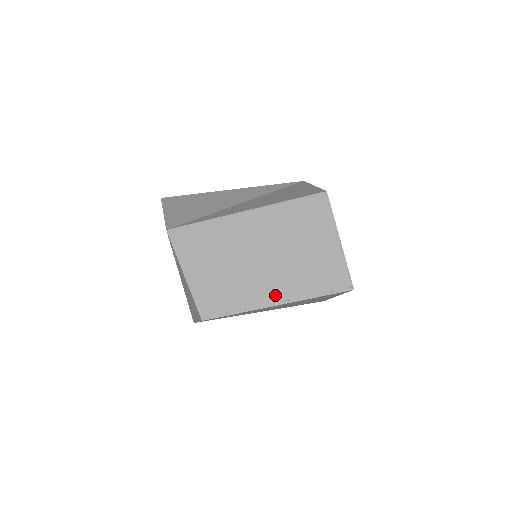
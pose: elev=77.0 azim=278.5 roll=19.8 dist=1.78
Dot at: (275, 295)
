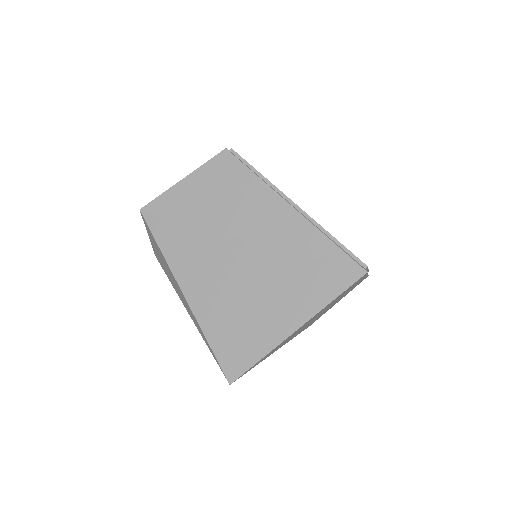
Dot at: occluded
